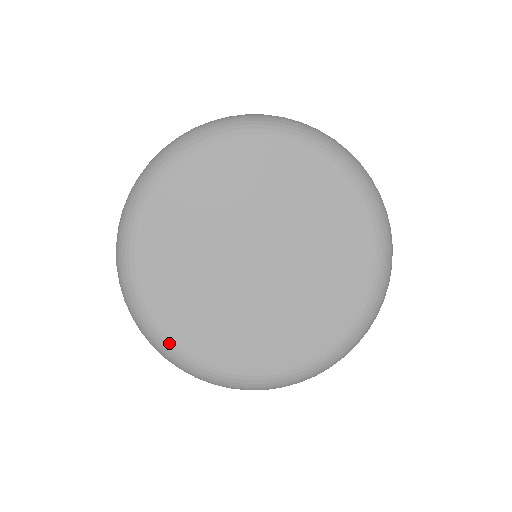
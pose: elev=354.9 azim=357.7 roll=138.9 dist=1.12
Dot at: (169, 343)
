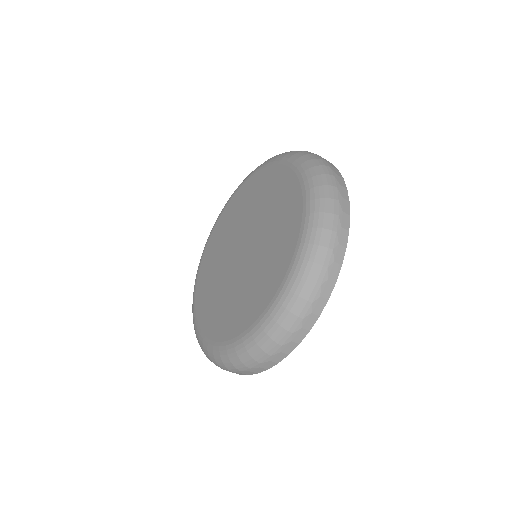
Dot at: (198, 332)
